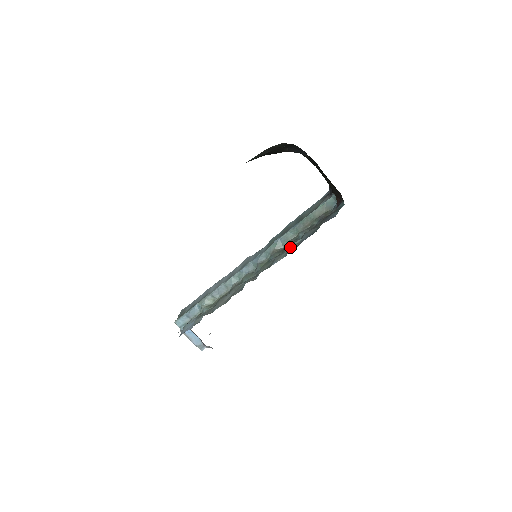
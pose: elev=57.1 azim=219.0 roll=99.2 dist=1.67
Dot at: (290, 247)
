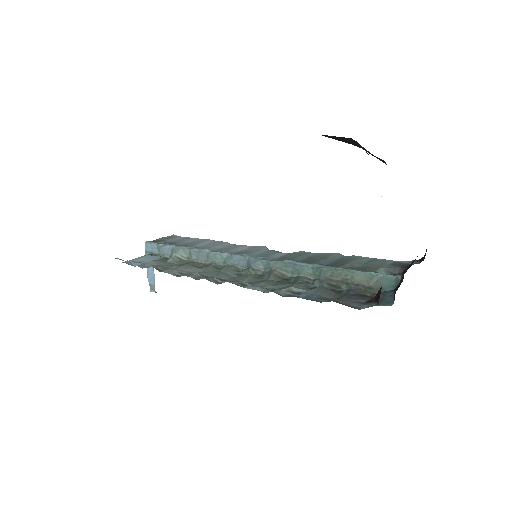
Dot at: (284, 286)
